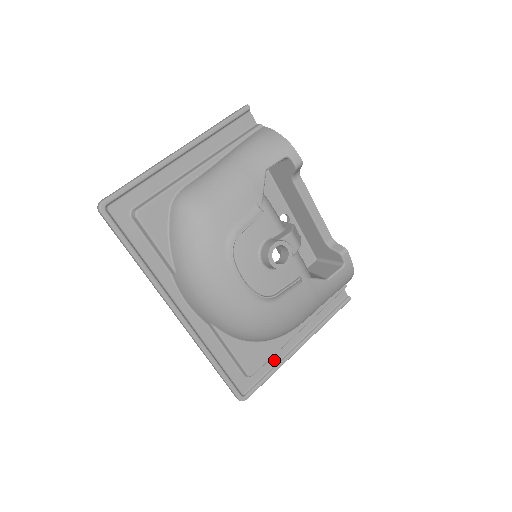
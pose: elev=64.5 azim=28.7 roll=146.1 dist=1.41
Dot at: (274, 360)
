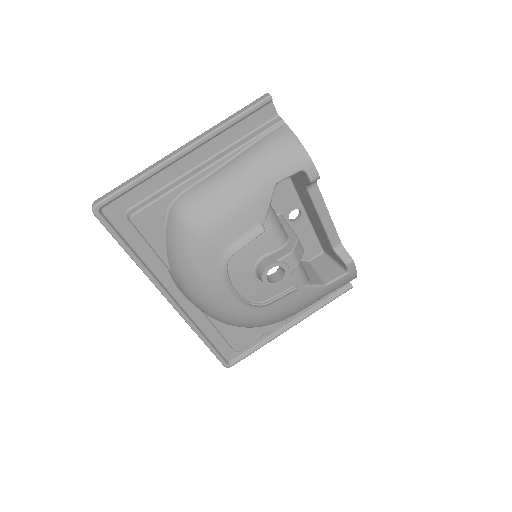
Dot at: (263, 336)
